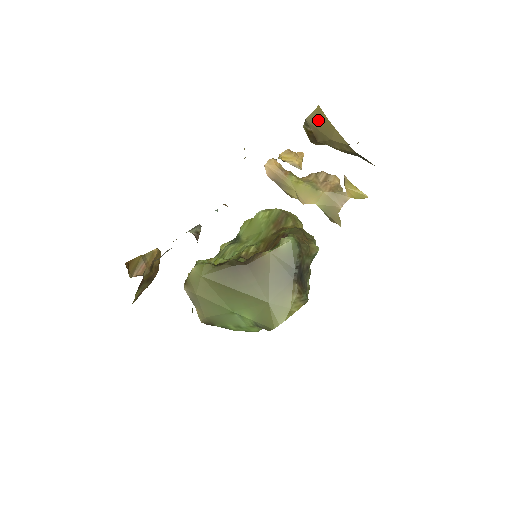
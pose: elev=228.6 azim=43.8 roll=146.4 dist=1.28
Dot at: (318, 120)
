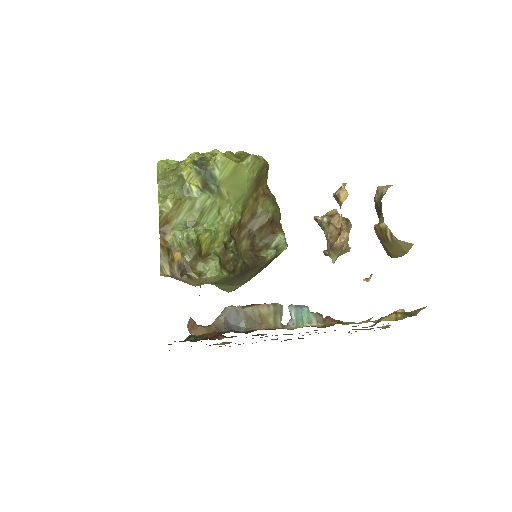
Dot at: (402, 248)
